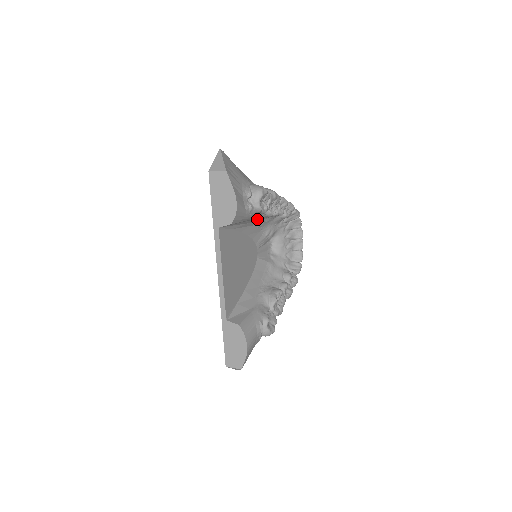
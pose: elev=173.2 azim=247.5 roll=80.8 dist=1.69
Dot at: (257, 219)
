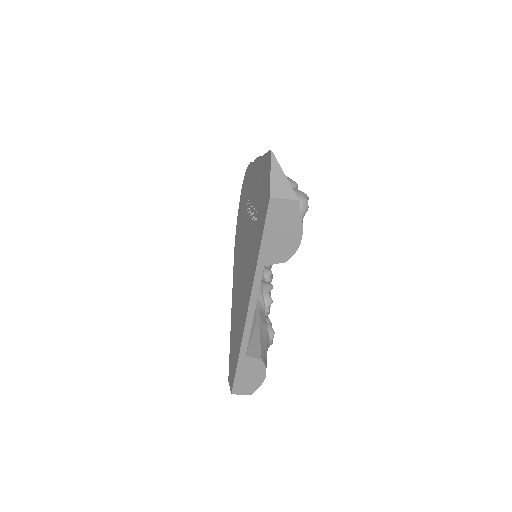
Dot at: occluded
